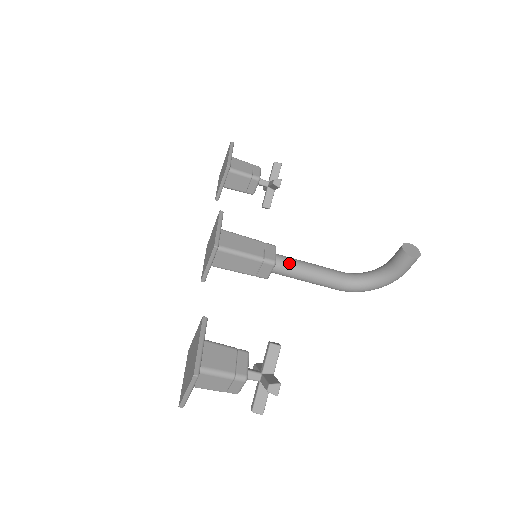
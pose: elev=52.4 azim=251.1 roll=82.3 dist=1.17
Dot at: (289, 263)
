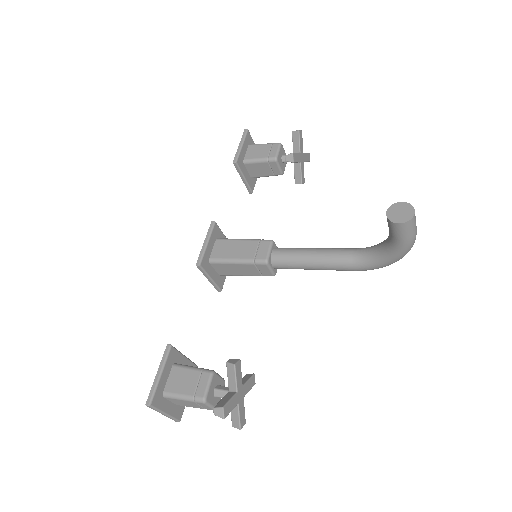
Dot at: (286, 256)
